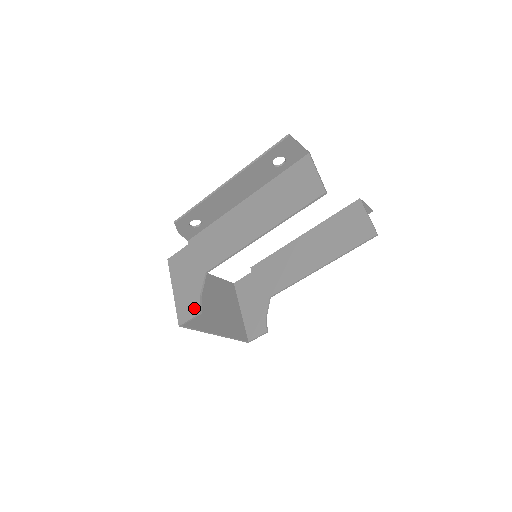
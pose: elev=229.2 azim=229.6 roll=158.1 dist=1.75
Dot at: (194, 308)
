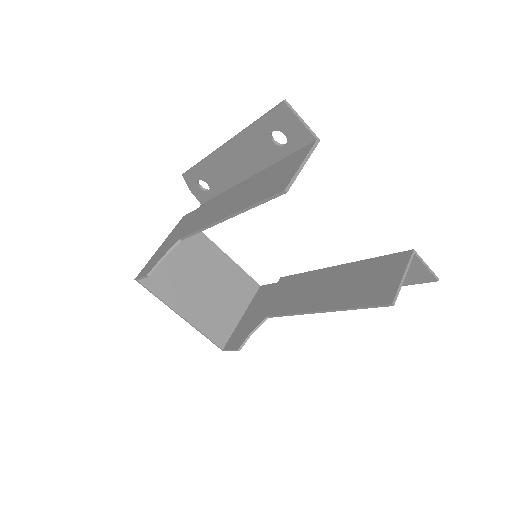
Dot at: (150, 268)
